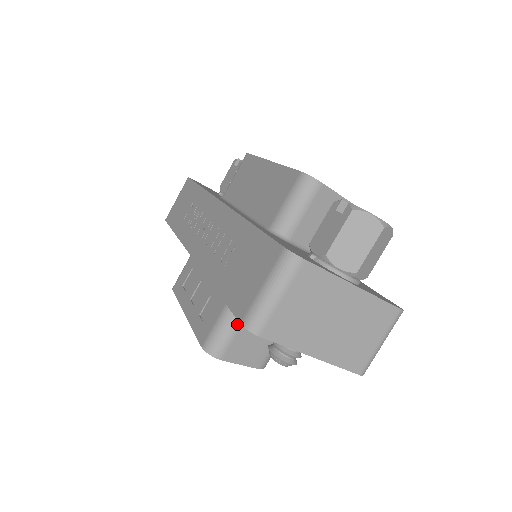
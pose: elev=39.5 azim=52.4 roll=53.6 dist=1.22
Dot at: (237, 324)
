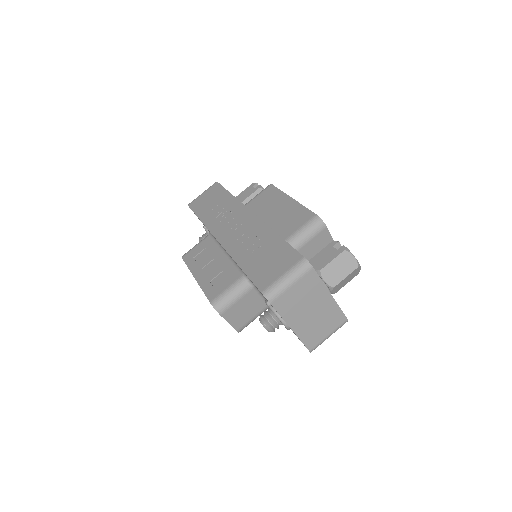
Dot at: (241, 295)
